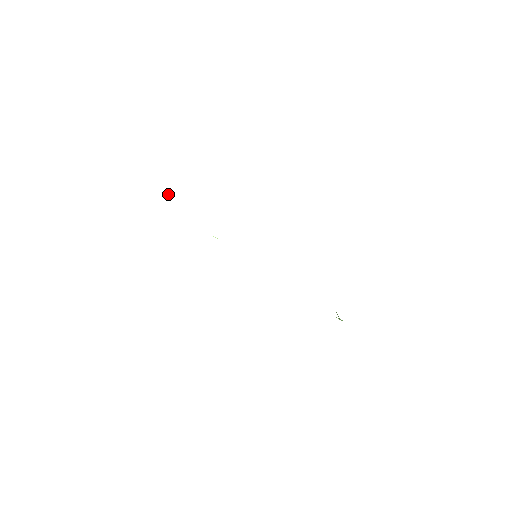
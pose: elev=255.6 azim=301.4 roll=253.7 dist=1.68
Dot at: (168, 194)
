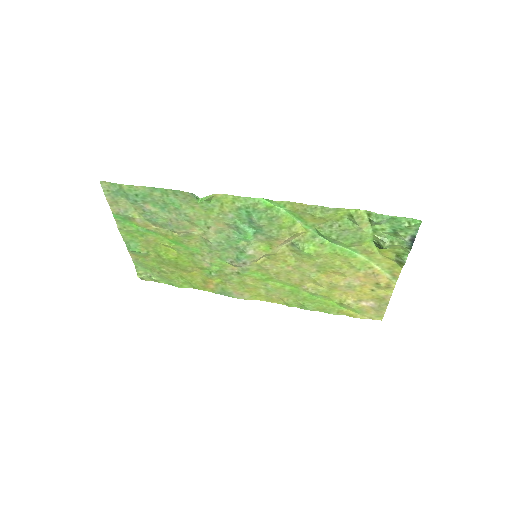
Dot at: (139, 262)
